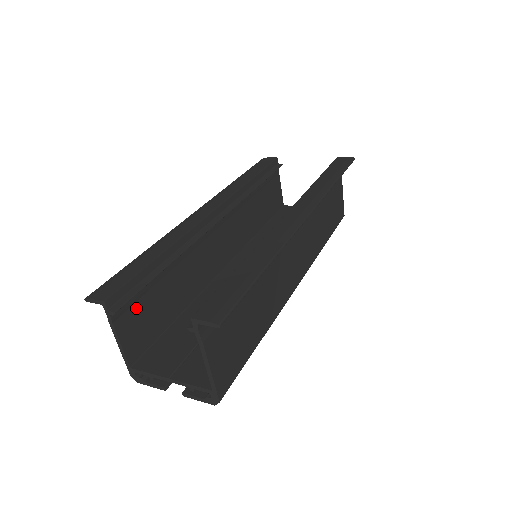
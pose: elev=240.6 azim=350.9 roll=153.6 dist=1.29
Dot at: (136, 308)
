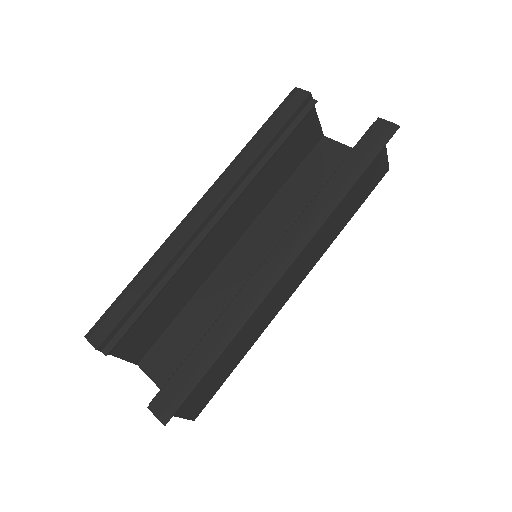
Dot at: (131, 333)
